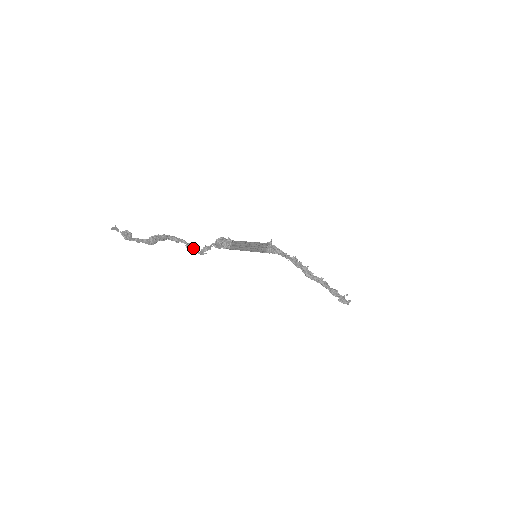
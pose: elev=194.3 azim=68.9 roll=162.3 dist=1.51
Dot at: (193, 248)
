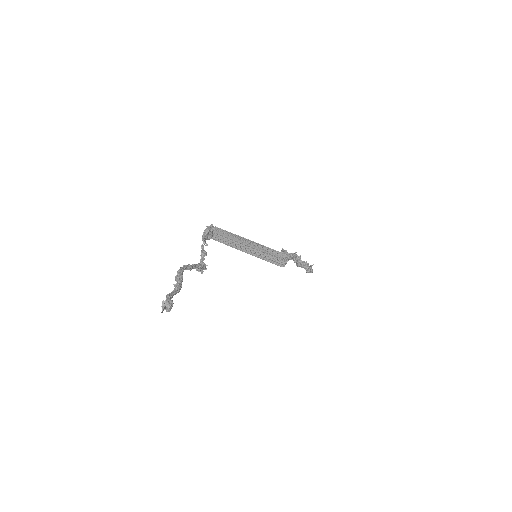
Dot at: (202, 268)
